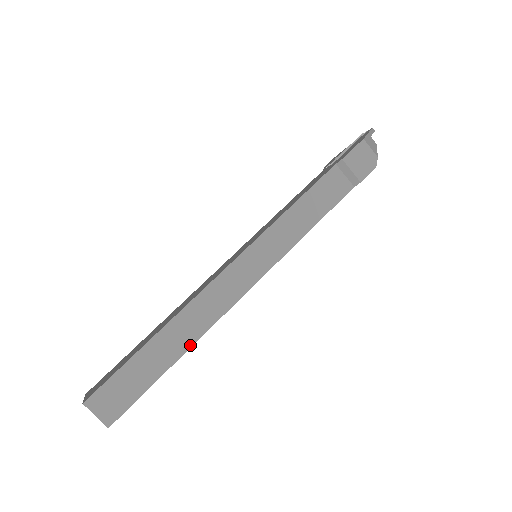
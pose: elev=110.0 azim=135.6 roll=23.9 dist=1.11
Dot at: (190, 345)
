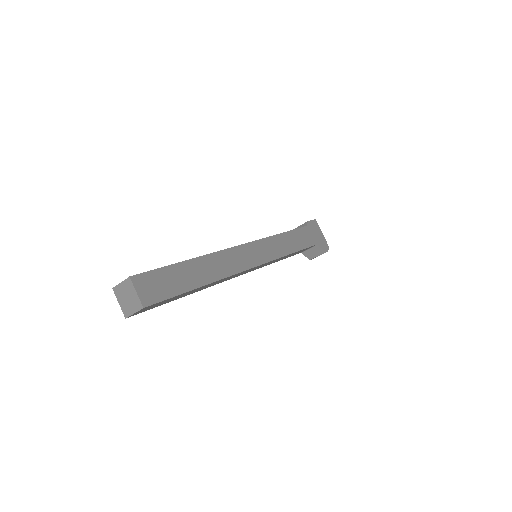
Dot at: (201, 256)
